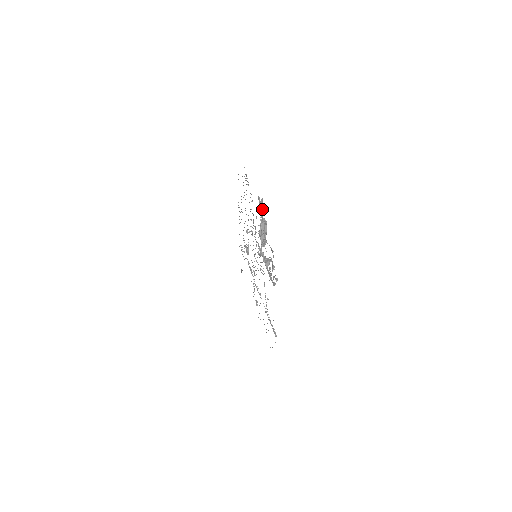
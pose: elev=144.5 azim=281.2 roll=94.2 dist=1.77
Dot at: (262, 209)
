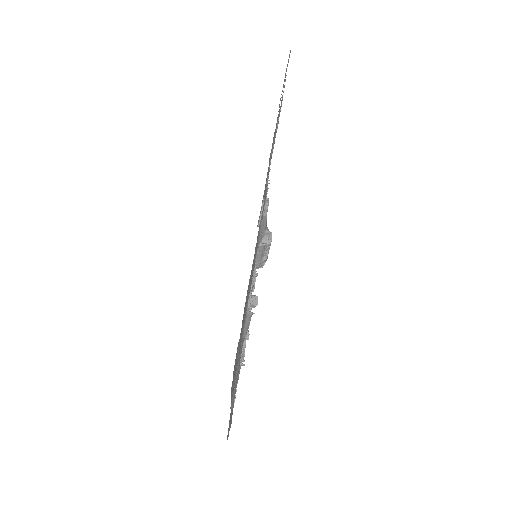
Dot at: (260, 232)
